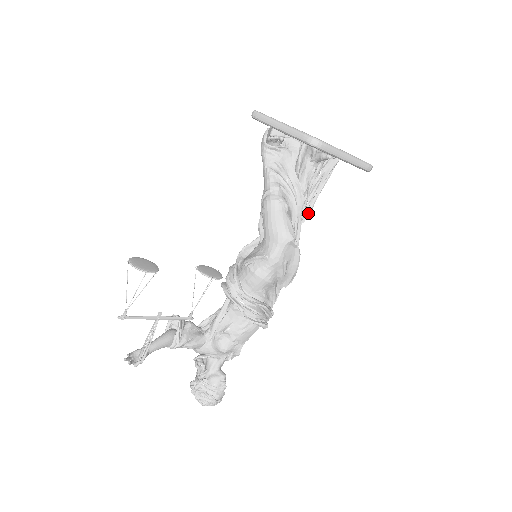
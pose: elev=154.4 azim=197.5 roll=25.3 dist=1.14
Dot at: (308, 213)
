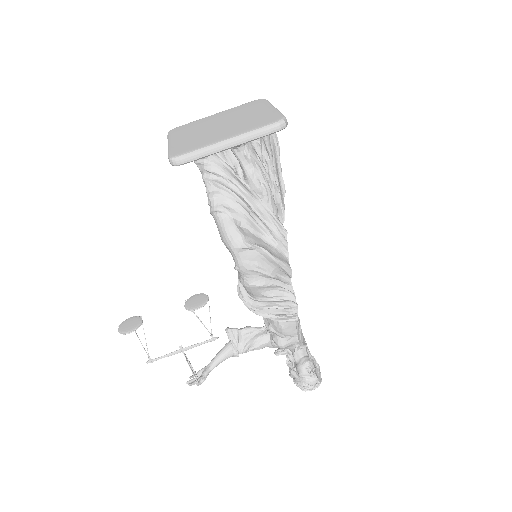
Dot at: (282, 190)
